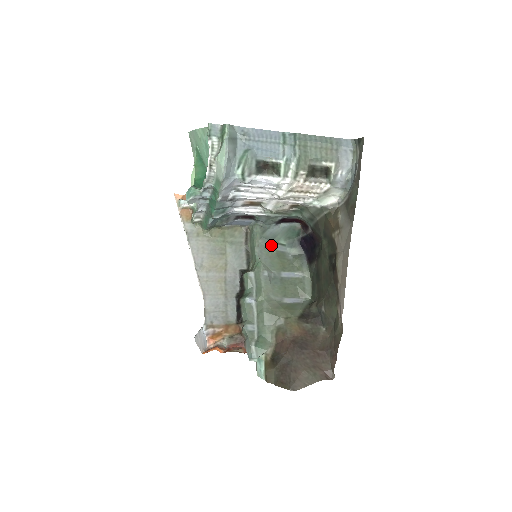
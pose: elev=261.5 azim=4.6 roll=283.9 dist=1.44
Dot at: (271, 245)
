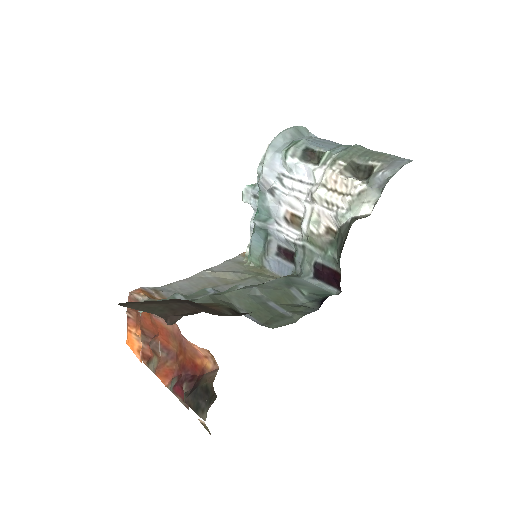
Dot at: (289, 285)
